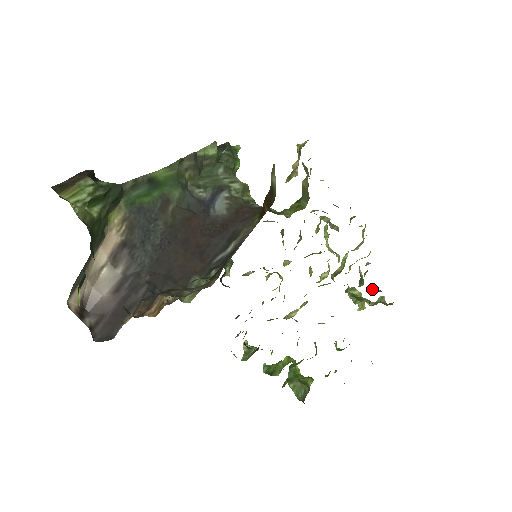
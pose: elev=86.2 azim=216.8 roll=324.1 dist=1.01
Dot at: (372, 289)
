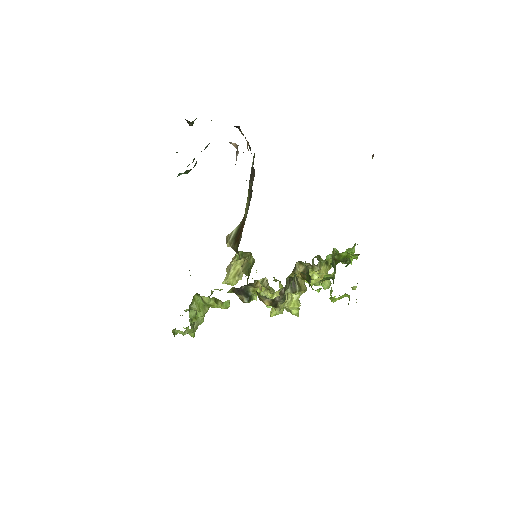
Dot at: occluded
